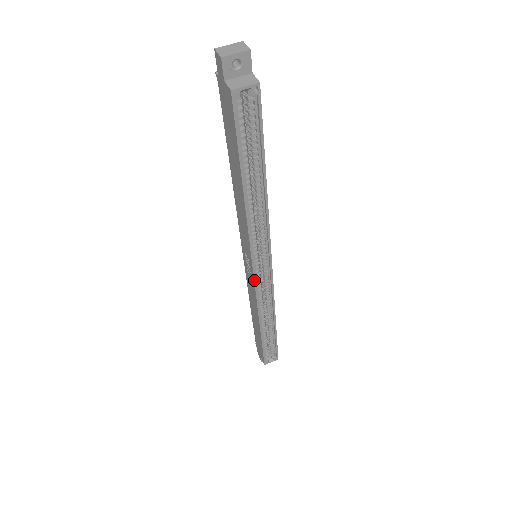
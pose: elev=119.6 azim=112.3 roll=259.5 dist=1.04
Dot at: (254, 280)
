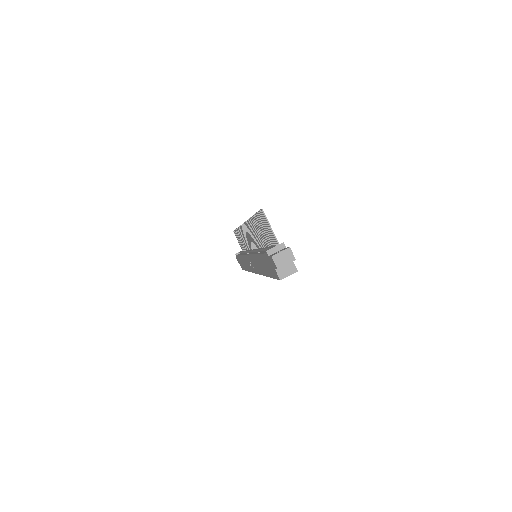
Dot at: (255, 273)
